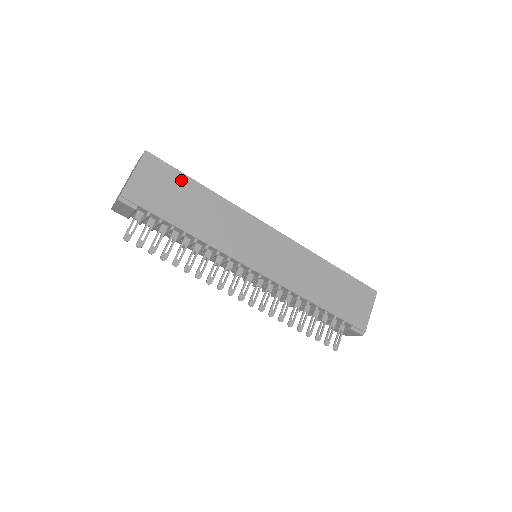
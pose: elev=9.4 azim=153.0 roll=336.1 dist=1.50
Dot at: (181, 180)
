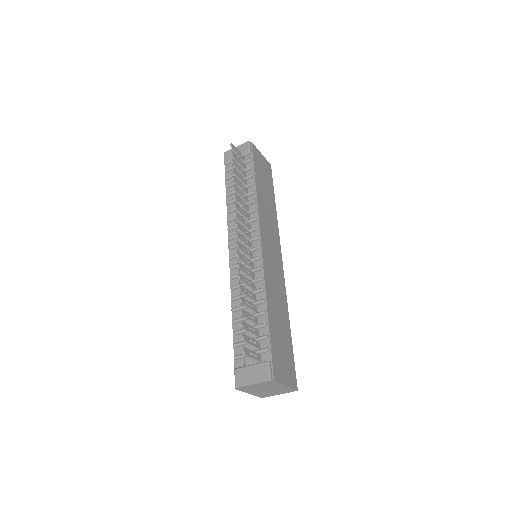
Dot at: (271, 186)
